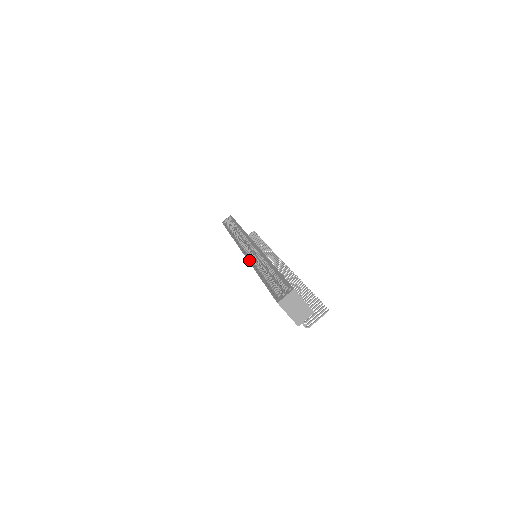
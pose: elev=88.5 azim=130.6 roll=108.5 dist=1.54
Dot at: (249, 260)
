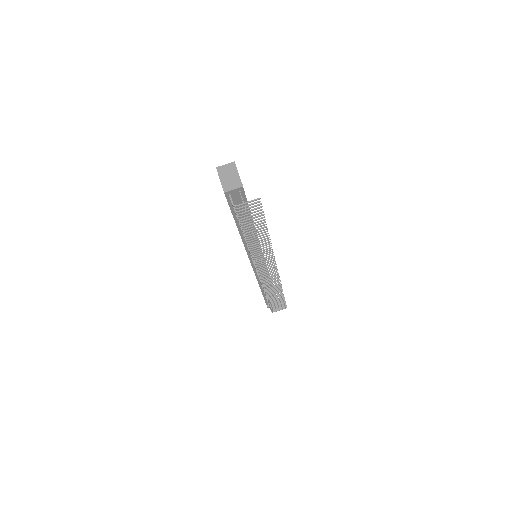
Dot at: occluded
